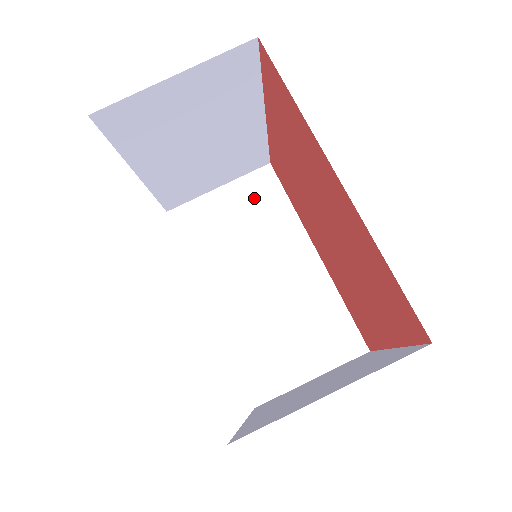
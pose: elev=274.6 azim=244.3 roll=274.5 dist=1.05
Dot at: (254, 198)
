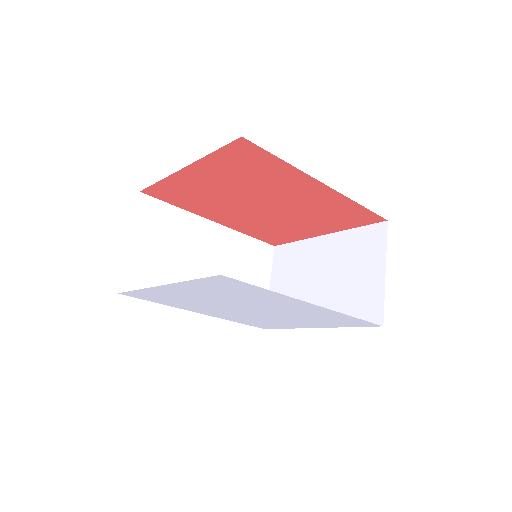
Dot at: (156, 225)
